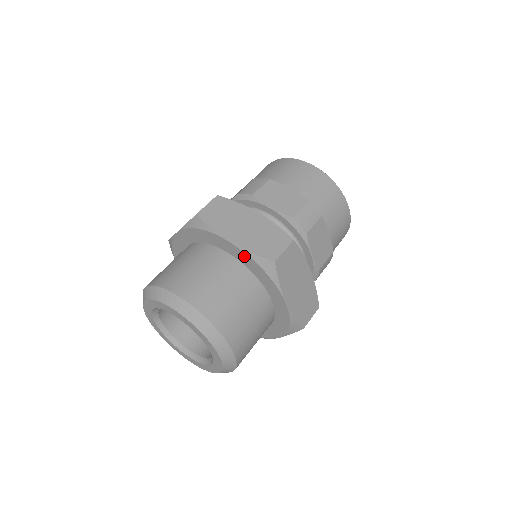
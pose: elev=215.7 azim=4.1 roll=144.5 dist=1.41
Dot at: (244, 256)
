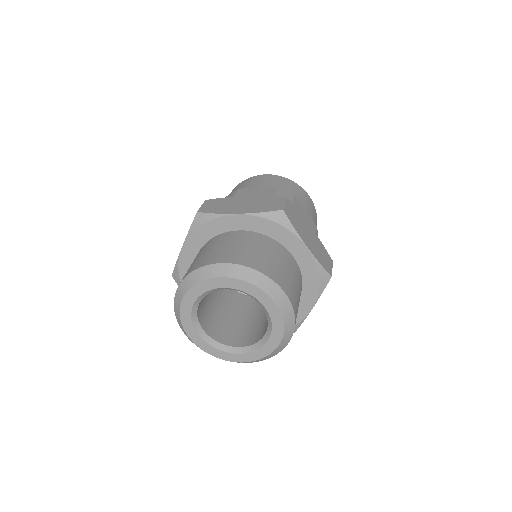
Dot at: (255, 221)
